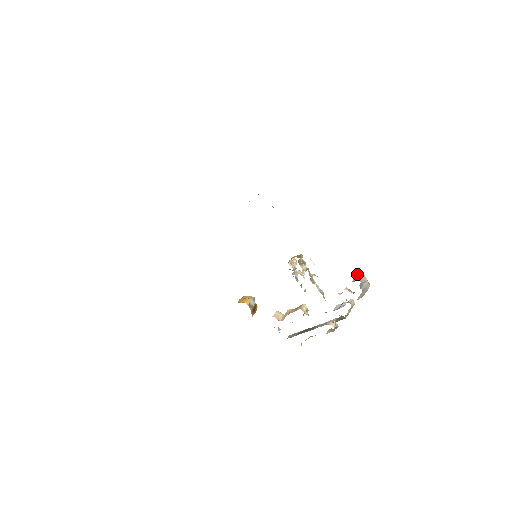
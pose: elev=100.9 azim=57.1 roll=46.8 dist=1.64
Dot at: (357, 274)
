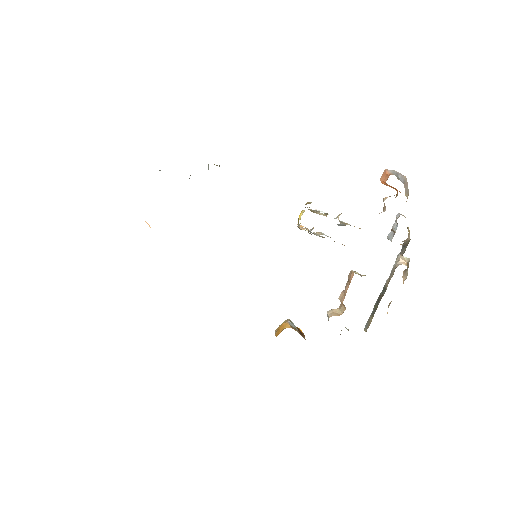
Dot at: (381, 176)
